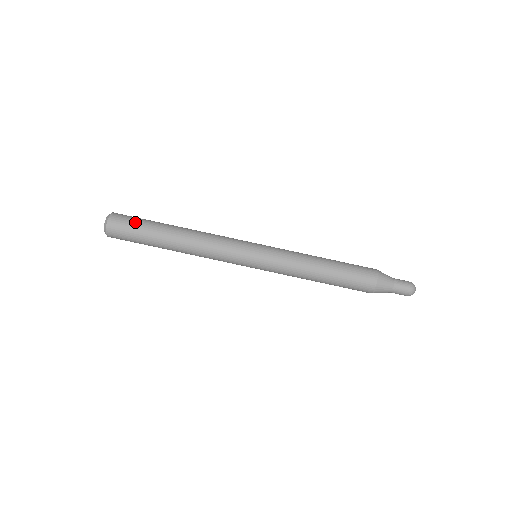
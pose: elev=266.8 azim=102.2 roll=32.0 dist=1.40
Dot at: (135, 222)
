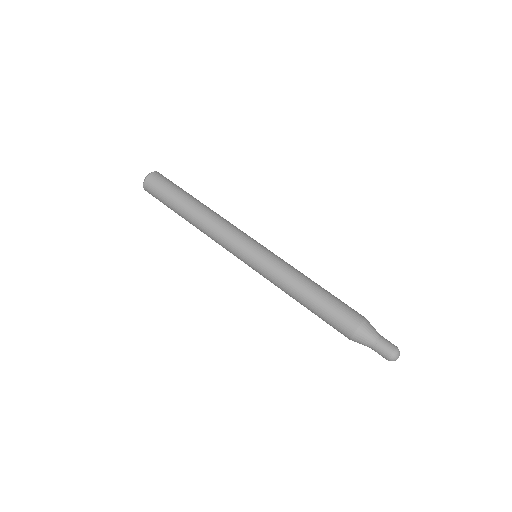
Dot at: occluded
